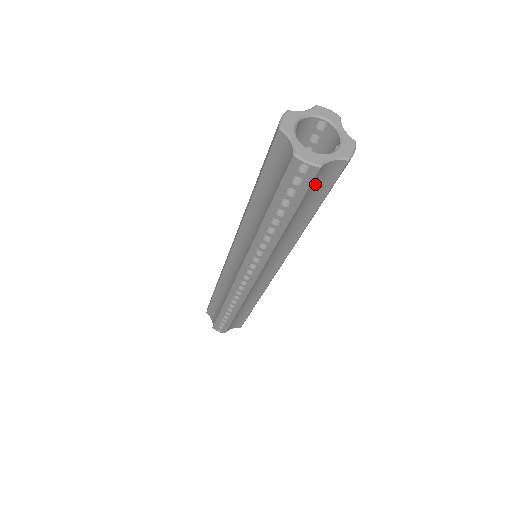
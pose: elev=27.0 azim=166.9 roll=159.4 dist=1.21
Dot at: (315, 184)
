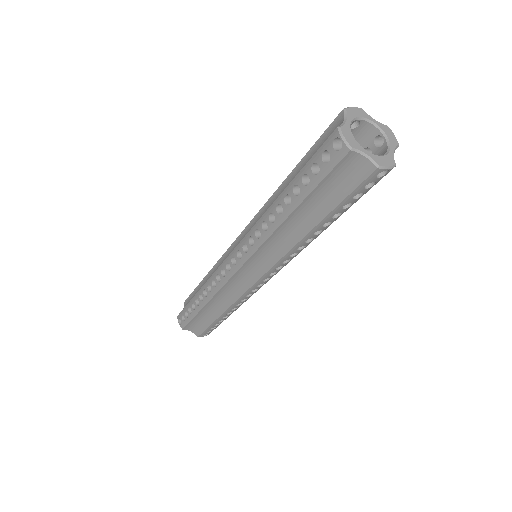
Dot at: occluded
